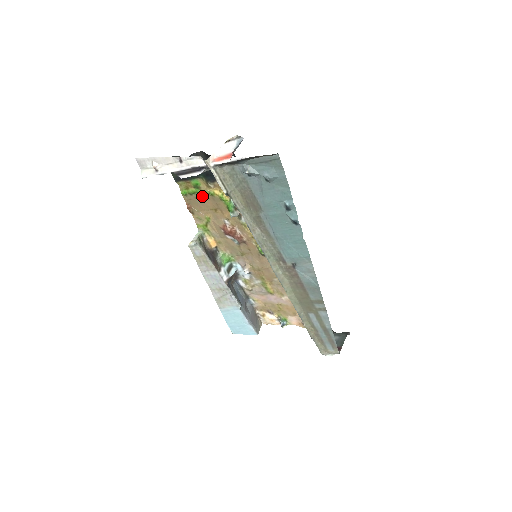
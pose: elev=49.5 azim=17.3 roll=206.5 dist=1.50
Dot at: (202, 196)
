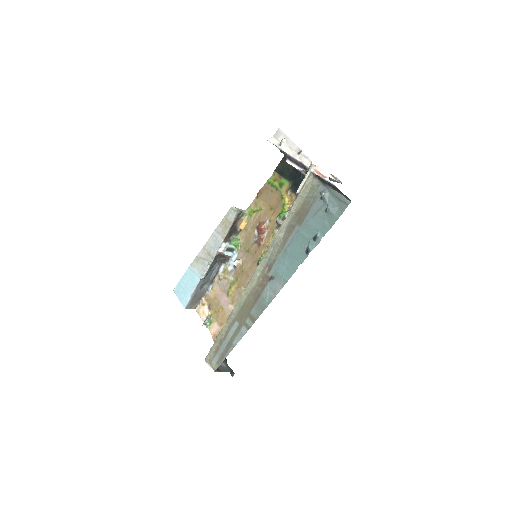
Dot at: (276, 193)
